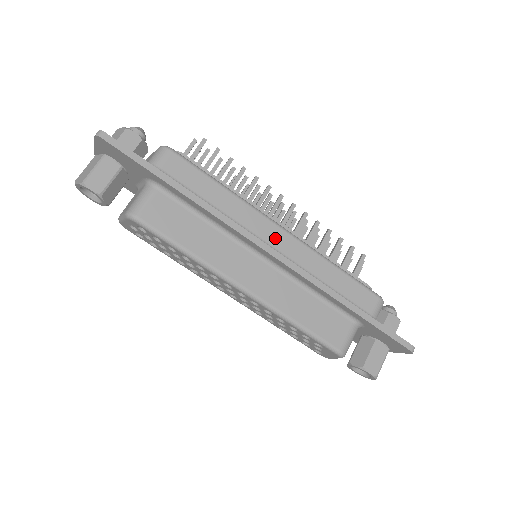
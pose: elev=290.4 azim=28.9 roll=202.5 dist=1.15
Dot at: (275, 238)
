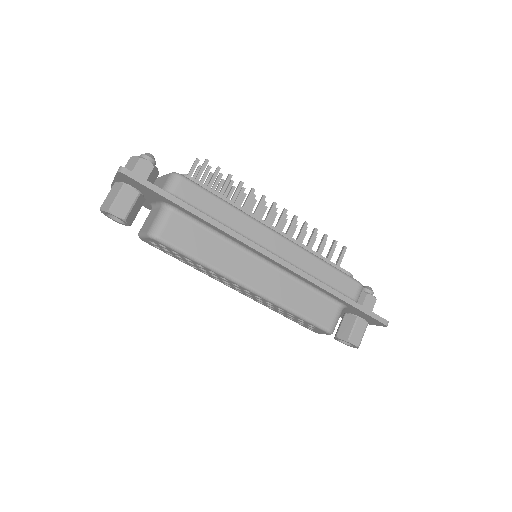
Dot at: (273, 243)
